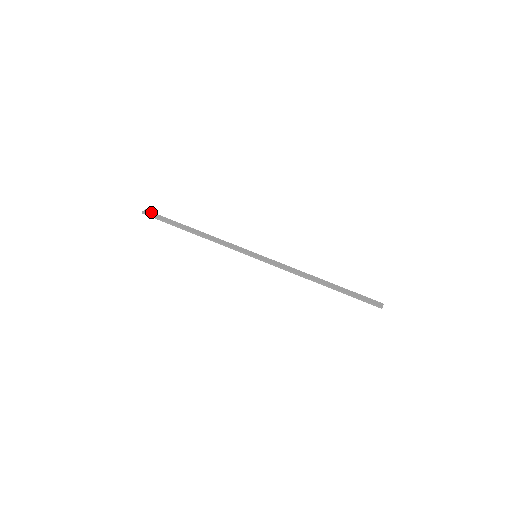
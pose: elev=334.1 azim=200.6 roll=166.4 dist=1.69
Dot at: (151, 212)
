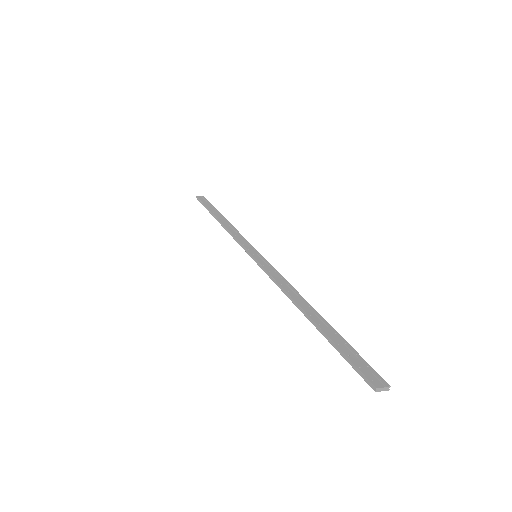
Dot at: (205, 198)
